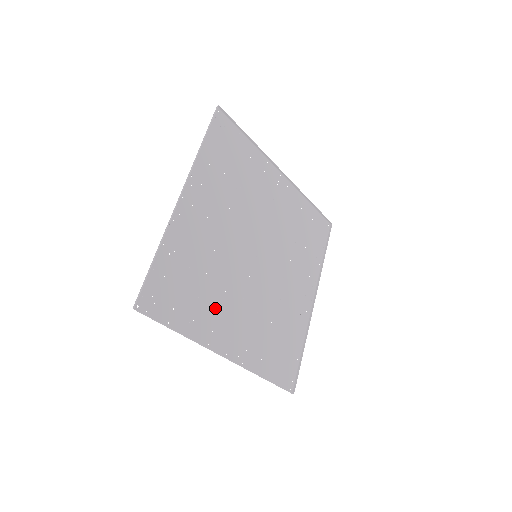
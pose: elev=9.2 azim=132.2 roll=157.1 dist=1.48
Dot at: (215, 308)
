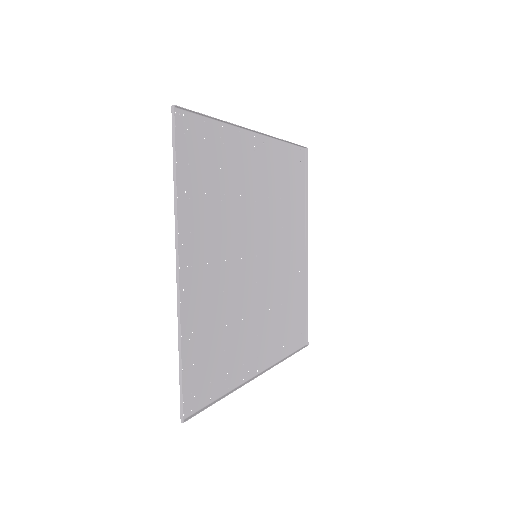
Dot at: (239, 343)
